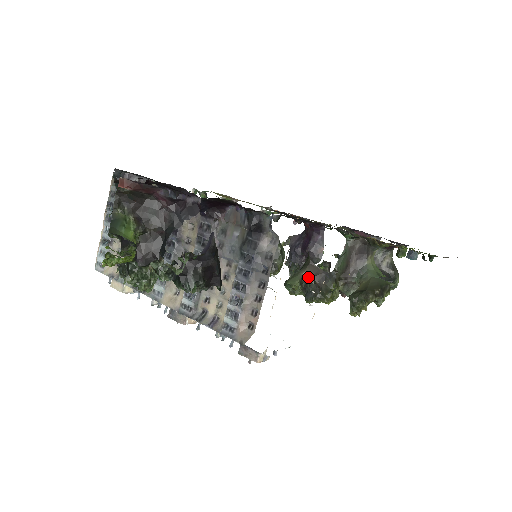
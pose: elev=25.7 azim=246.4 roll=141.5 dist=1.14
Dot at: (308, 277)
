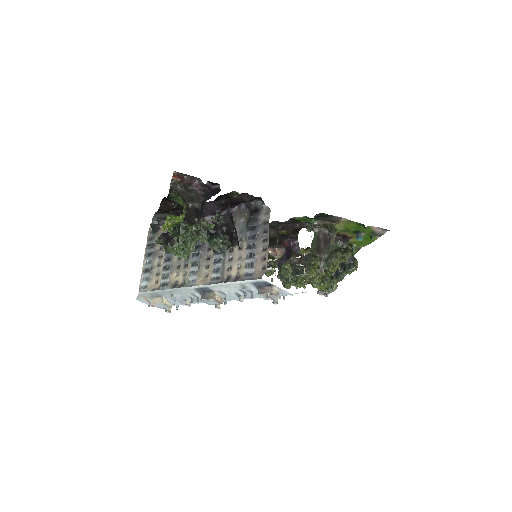
Dot at: (295, 260)
